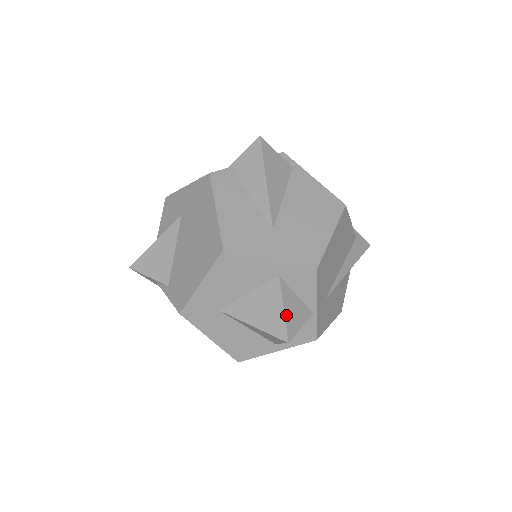
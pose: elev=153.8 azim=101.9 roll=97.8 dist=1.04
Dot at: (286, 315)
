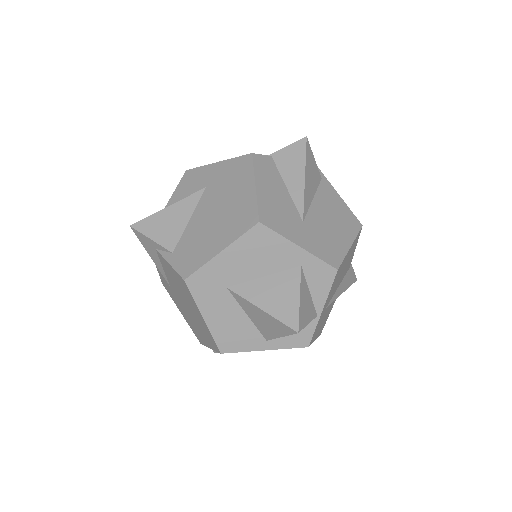
Dot at: (300, 305)
